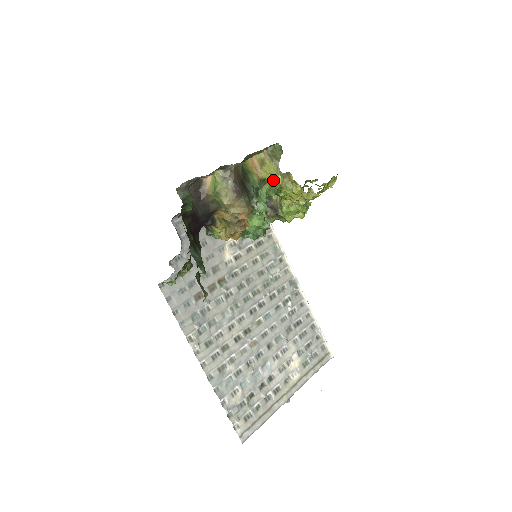
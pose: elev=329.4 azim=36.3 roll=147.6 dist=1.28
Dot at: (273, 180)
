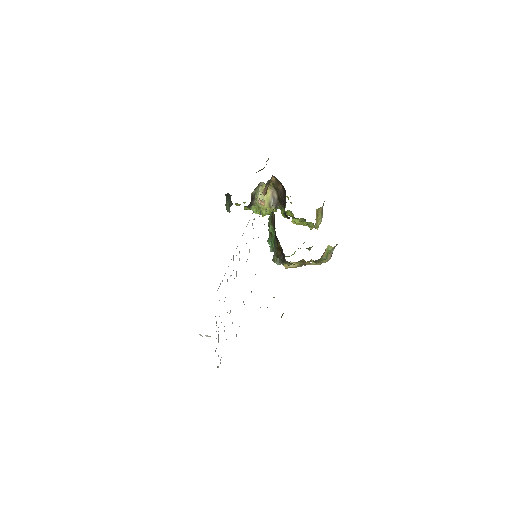
Dot at: (316, 227)
